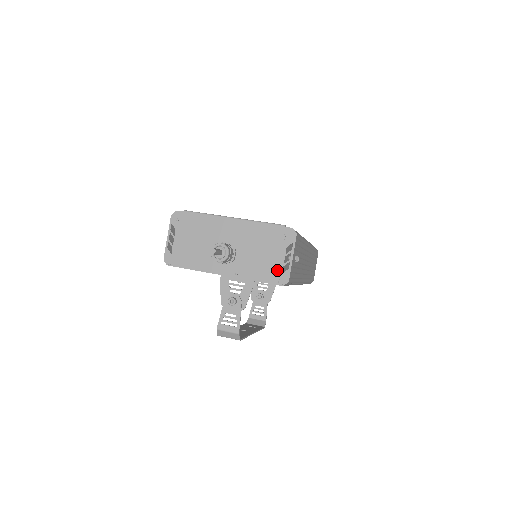
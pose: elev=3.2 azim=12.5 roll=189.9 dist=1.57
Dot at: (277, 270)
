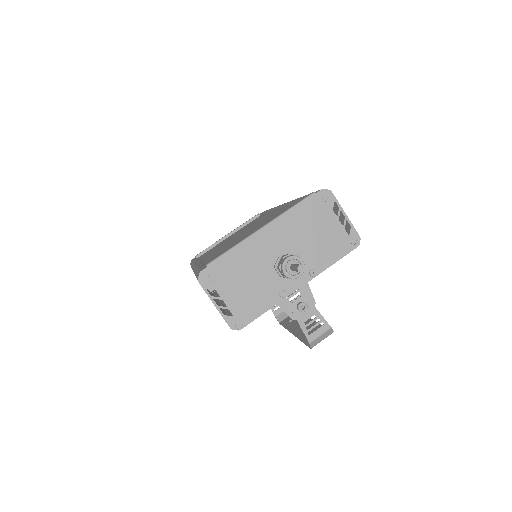
Dot at: (342, 237)
